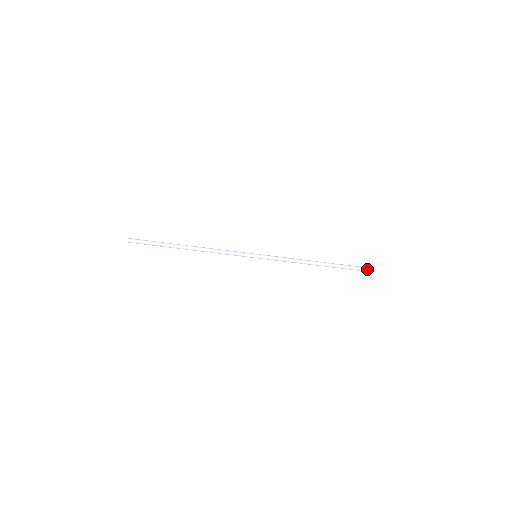
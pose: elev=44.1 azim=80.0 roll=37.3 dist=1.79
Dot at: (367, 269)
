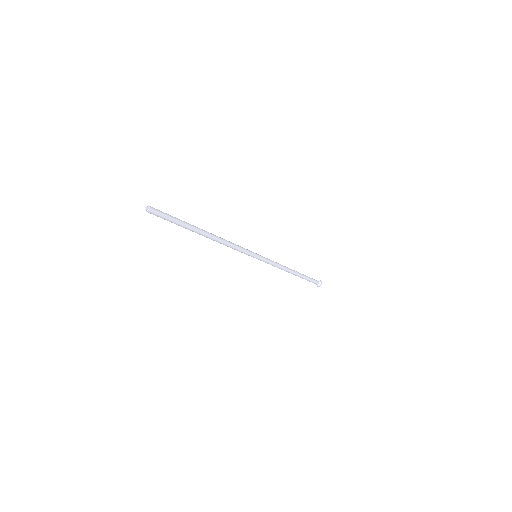
Dot at: (317, 283)
